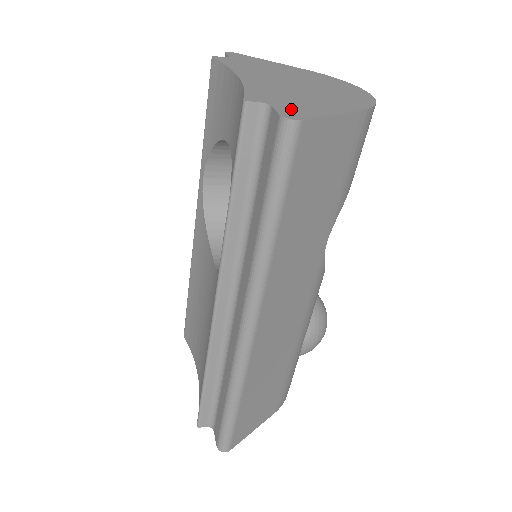
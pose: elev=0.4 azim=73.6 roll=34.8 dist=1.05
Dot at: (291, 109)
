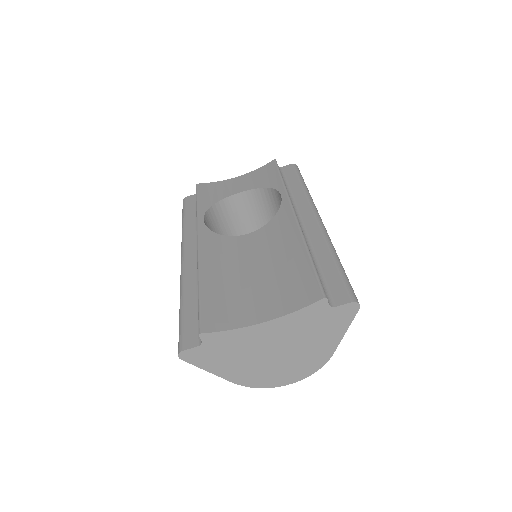
Dot at: occluded
